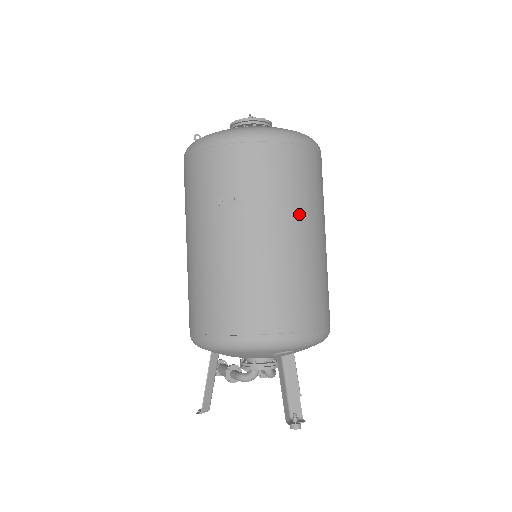
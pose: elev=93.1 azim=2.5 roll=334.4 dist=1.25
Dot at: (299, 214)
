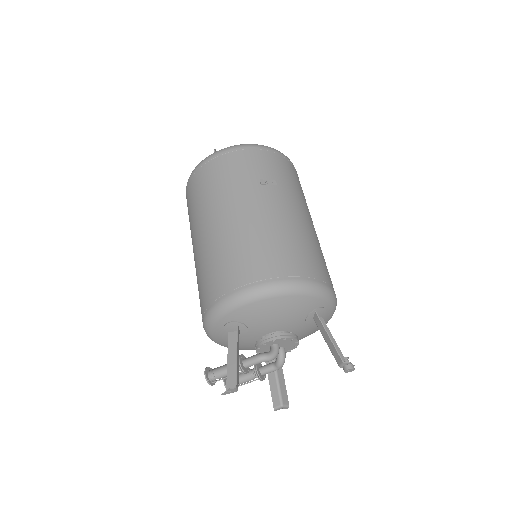
Dot at: (309, 212)
